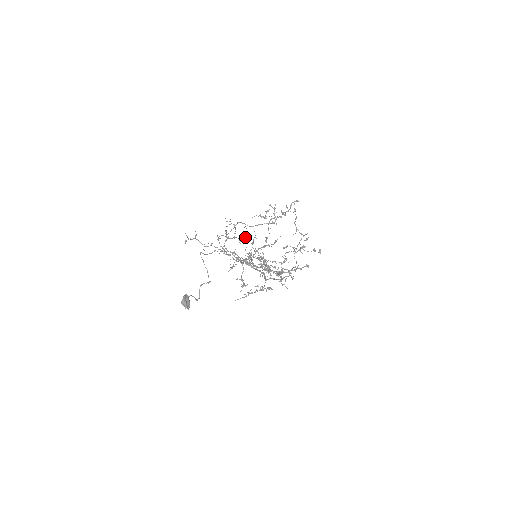
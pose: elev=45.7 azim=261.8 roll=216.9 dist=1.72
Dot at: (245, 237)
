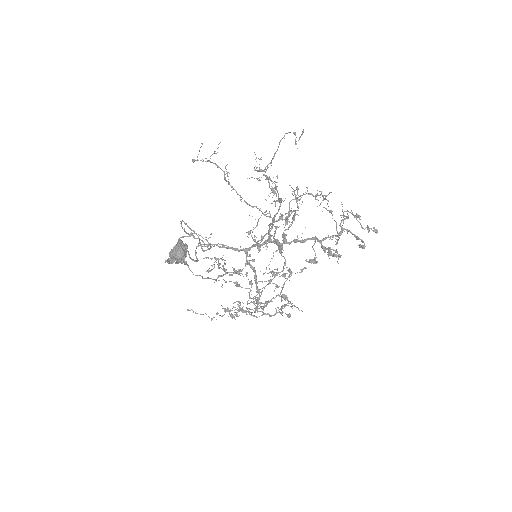
Dot at: (275, 191)
